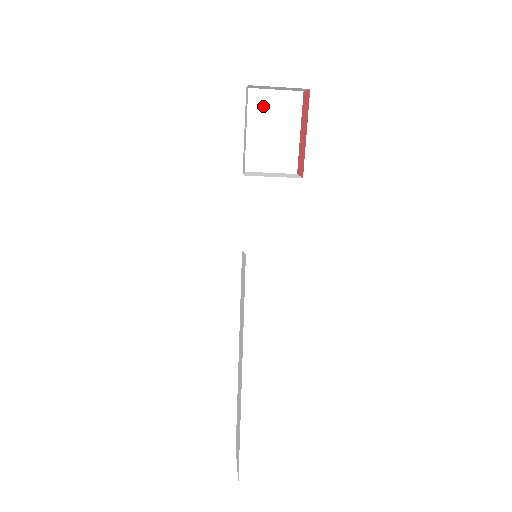
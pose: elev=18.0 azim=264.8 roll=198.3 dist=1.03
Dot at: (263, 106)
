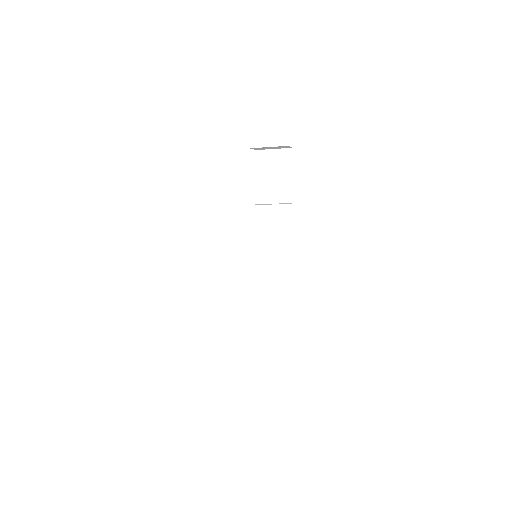
Dot at: (267, 160)
